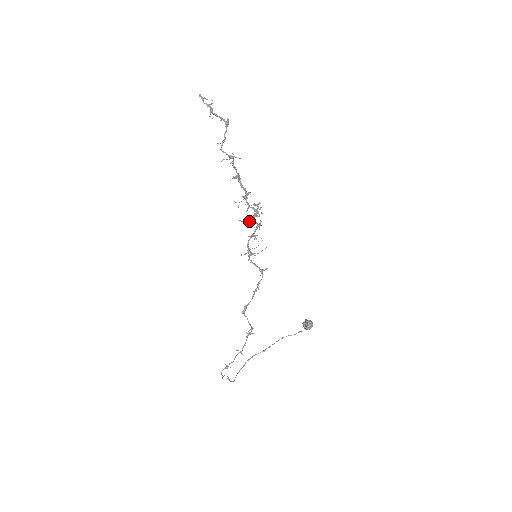
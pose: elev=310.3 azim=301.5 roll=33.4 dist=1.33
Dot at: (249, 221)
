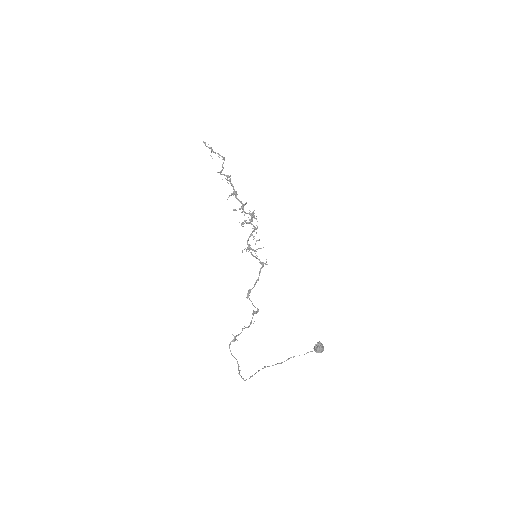
Dot at: (247, 223)
